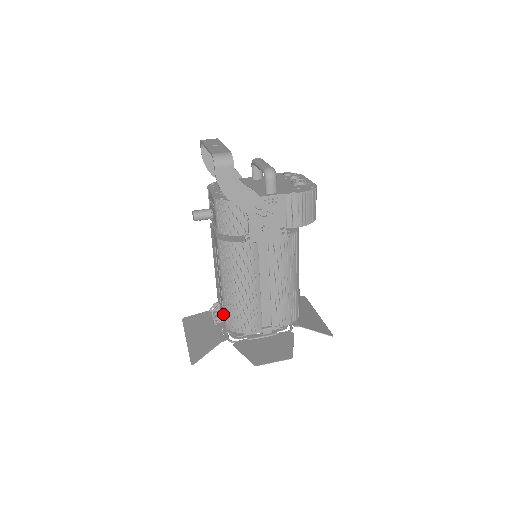
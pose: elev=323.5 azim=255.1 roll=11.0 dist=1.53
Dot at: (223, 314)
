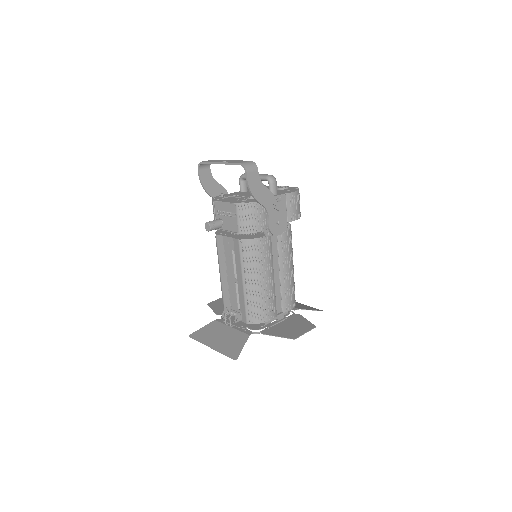
Dot at: (240, 313)
